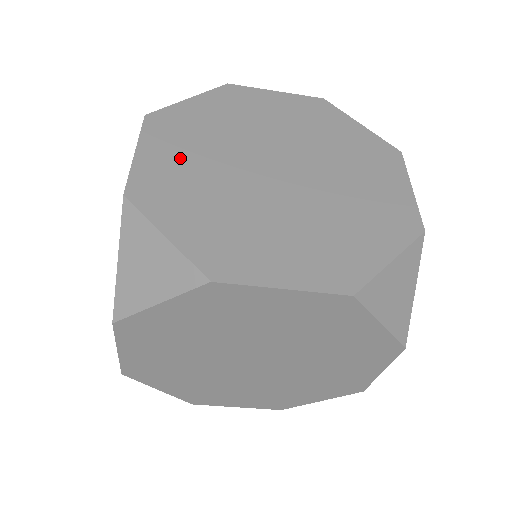
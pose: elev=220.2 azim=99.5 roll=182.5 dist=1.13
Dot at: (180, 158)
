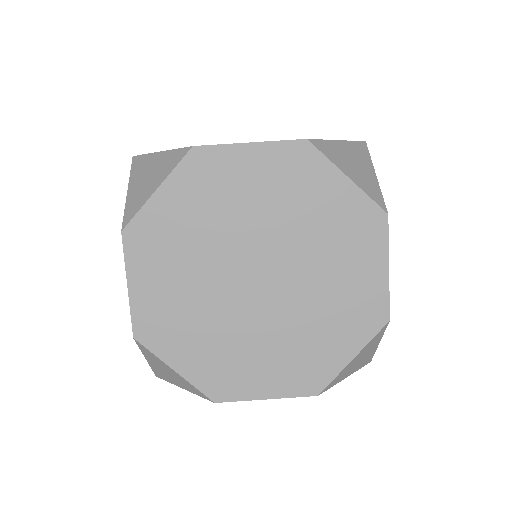
Dot at: occluded
